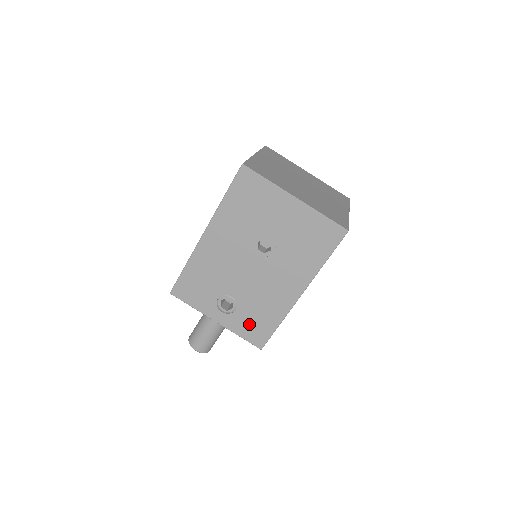
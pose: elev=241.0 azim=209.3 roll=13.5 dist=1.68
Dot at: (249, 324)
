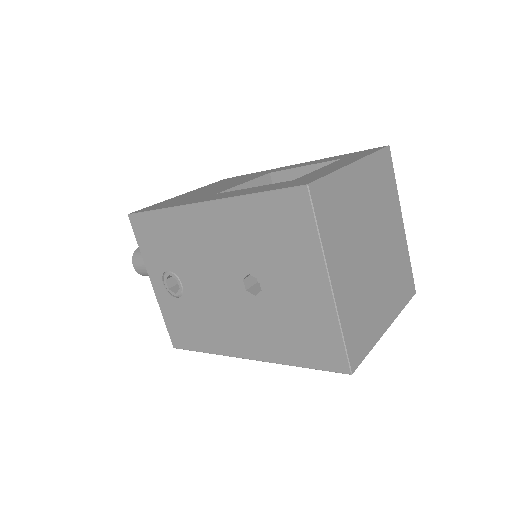
Dot at: (180, 321)
